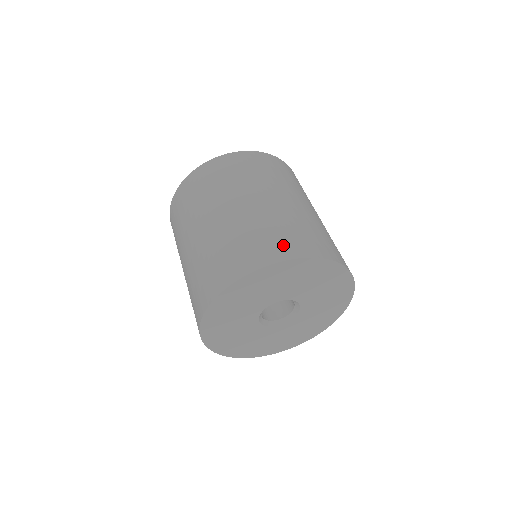
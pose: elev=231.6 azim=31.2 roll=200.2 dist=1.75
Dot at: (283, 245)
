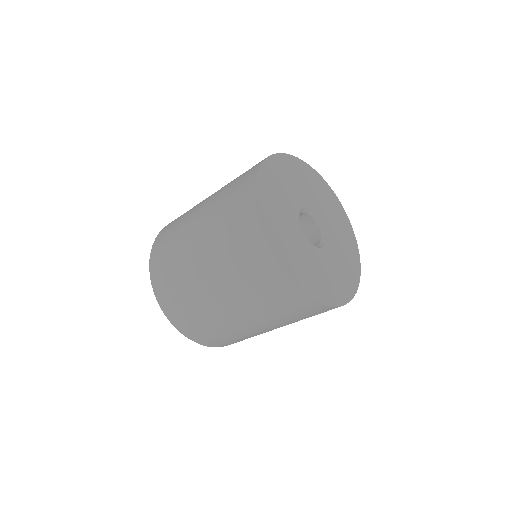
Dot at: occluded
